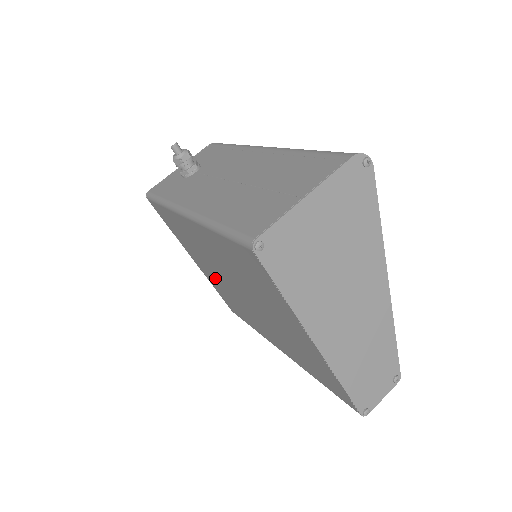
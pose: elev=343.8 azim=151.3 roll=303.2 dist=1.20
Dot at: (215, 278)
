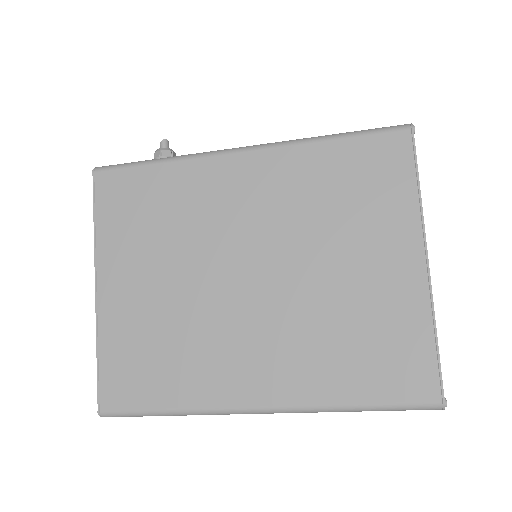
Dot at: (159, 295)
